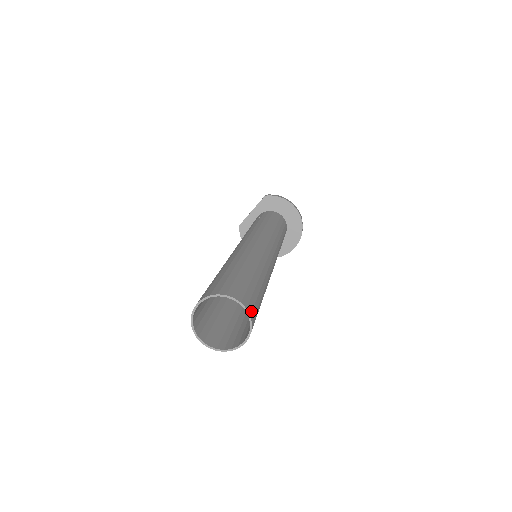
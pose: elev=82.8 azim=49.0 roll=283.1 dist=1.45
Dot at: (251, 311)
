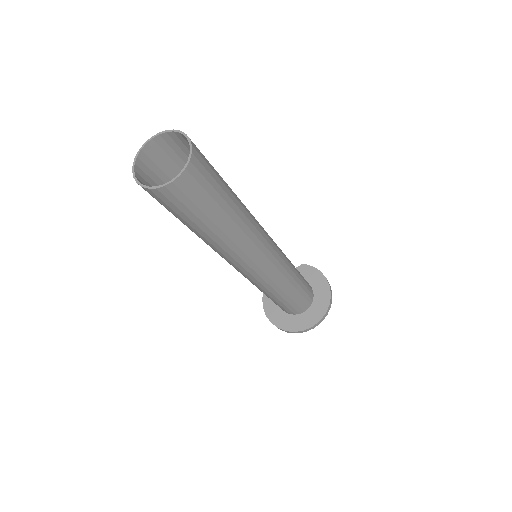
Dot at: (197, 157)
